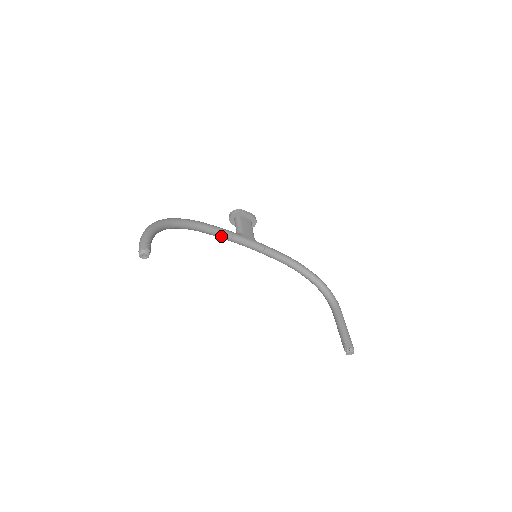
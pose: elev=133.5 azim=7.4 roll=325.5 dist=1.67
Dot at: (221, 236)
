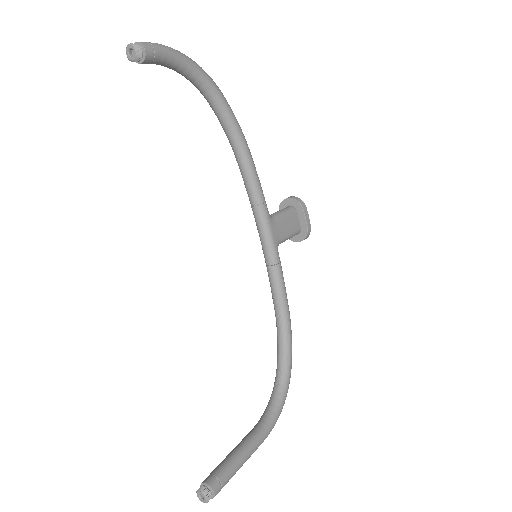
Dot at: (249, 188)
